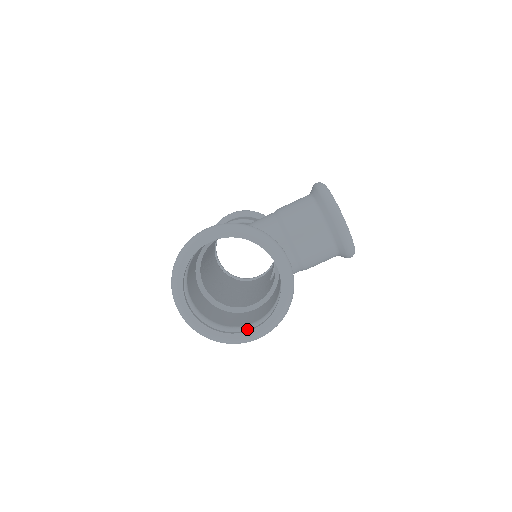
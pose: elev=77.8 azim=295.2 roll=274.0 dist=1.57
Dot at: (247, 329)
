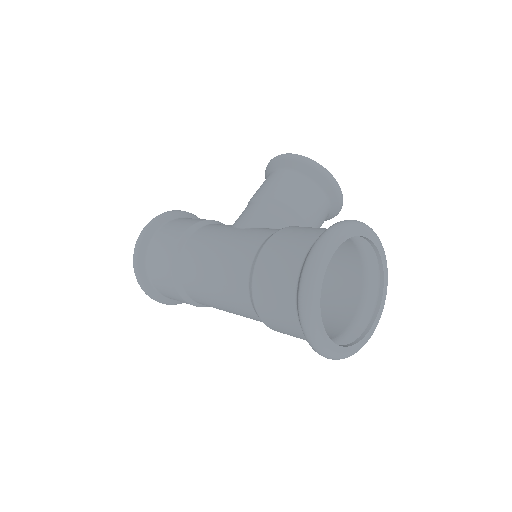
Dot at: (355, 327)
